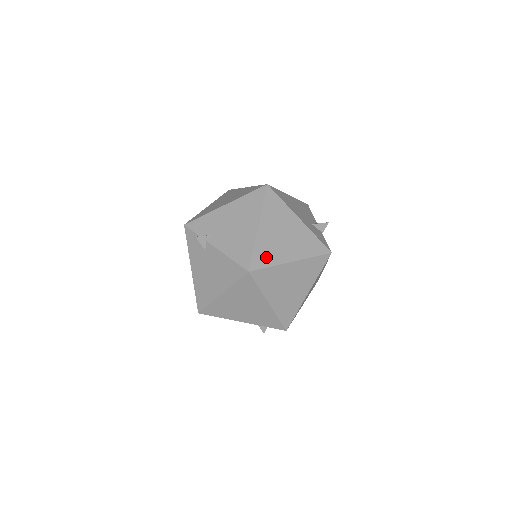
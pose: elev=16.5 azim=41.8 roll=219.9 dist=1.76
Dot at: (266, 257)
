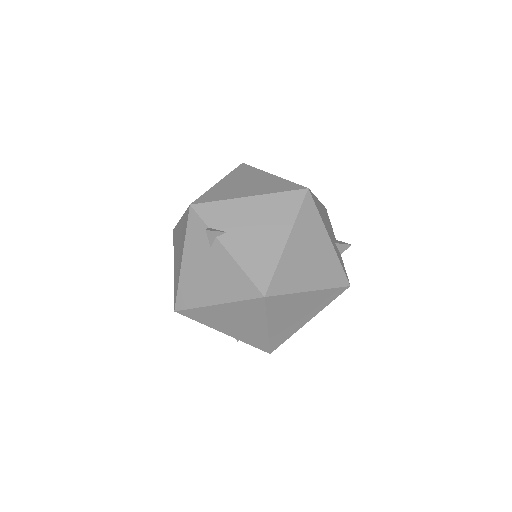
Dot at: (286, 281)
